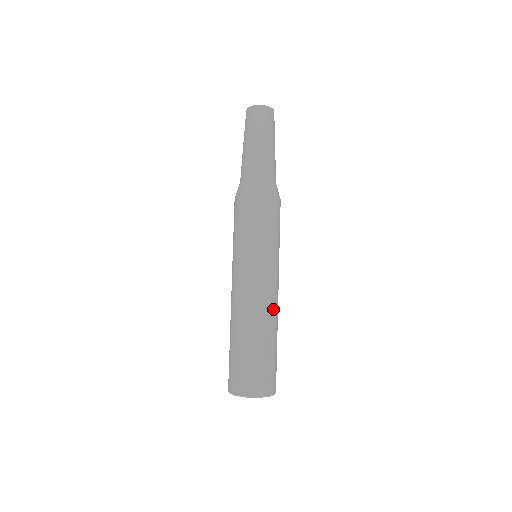
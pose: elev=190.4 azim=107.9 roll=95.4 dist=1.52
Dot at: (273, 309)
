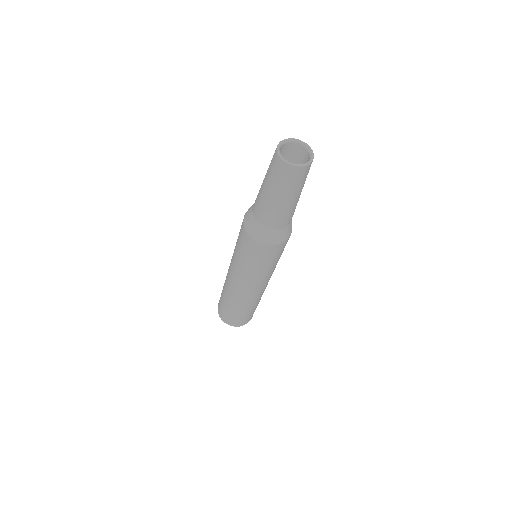
Dot at: occluded
